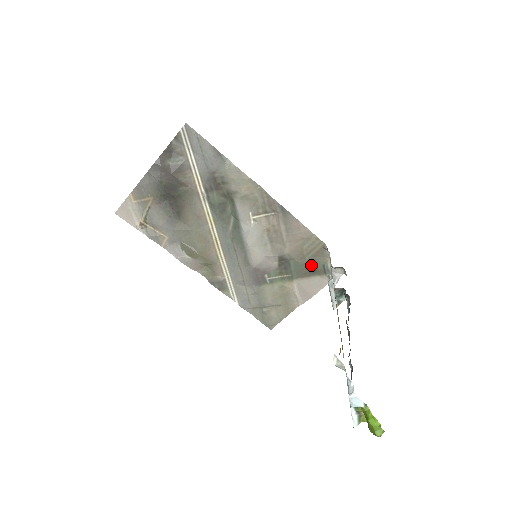
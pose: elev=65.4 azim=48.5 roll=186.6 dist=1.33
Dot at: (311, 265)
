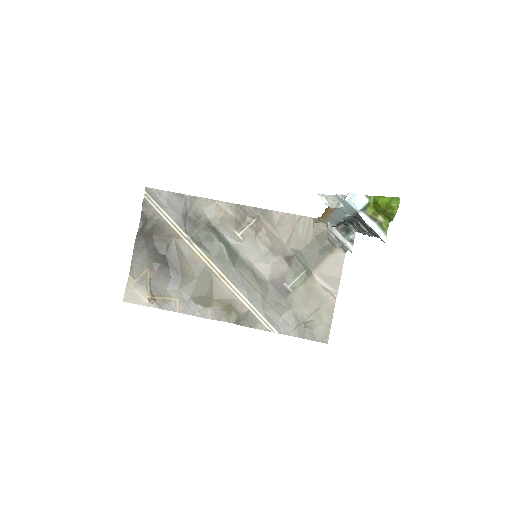
Dot at: (317, 246)
